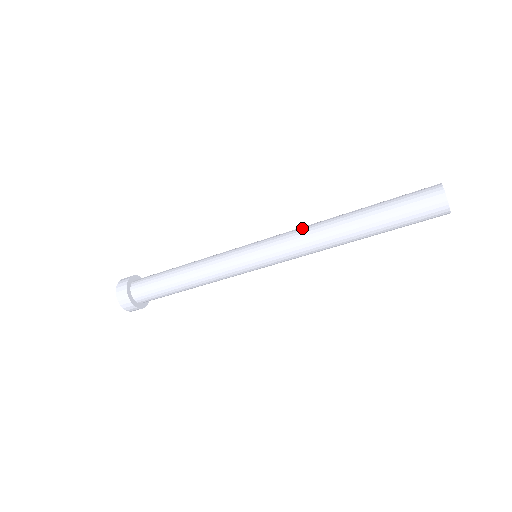
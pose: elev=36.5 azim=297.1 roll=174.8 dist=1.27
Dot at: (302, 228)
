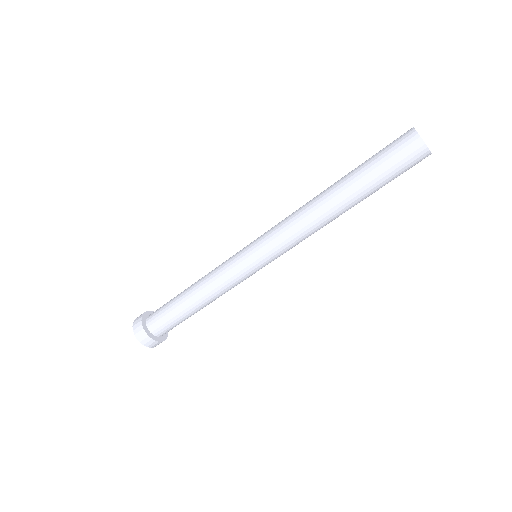
Dot at: (292, 218)
